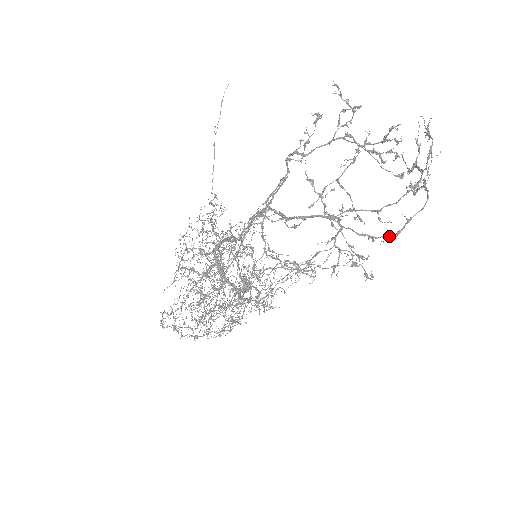
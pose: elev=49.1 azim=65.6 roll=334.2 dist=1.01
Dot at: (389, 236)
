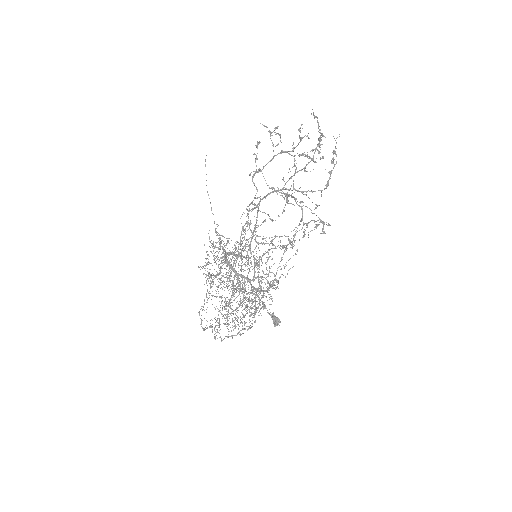
Dot at: (324, 188)
